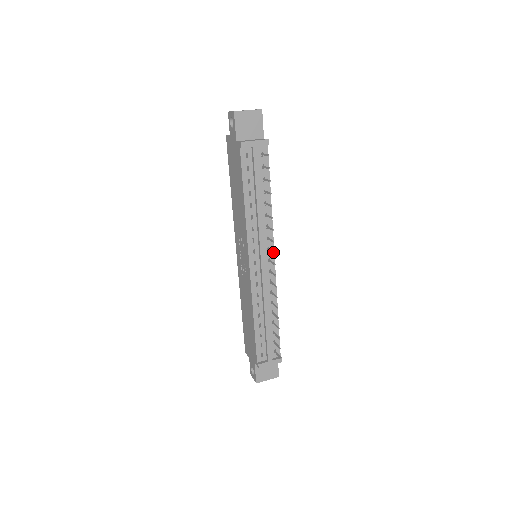
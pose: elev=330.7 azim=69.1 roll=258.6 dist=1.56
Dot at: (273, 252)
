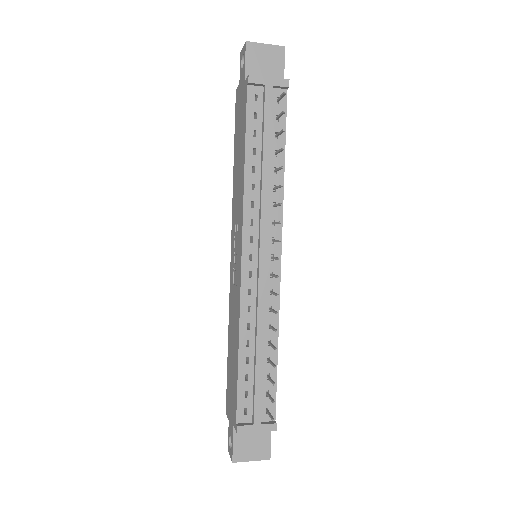
Dot at: occluded
